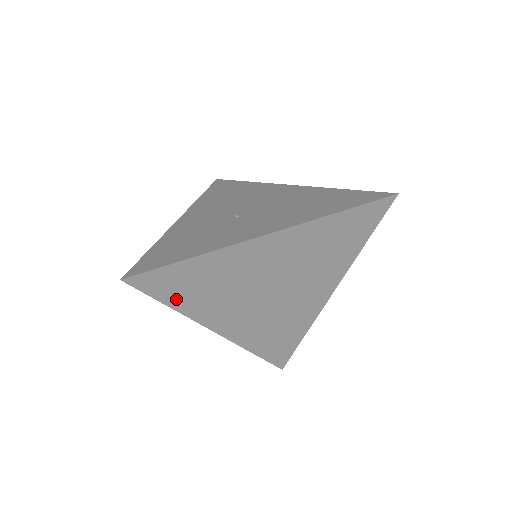
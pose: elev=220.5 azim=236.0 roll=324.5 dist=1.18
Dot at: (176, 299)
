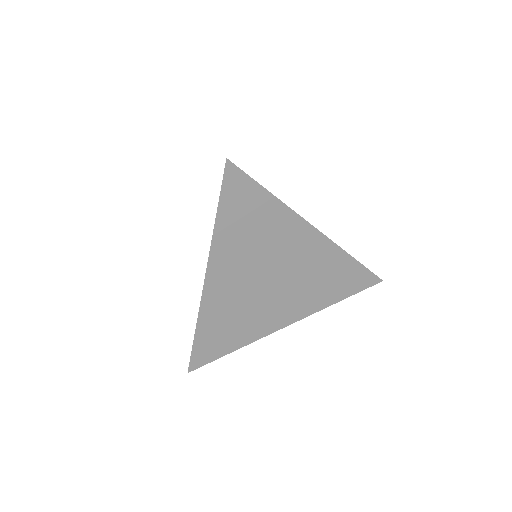
Dot at: (227, 215)
